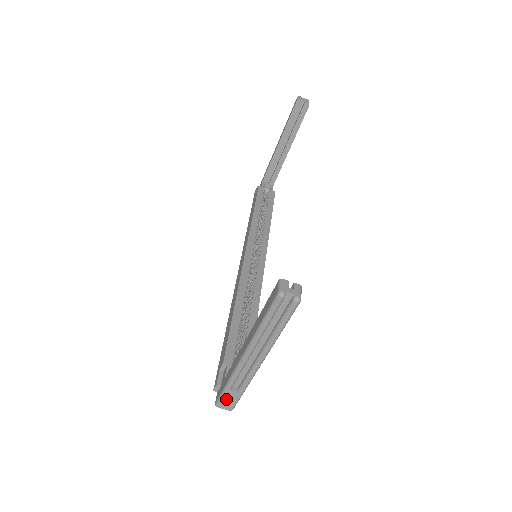
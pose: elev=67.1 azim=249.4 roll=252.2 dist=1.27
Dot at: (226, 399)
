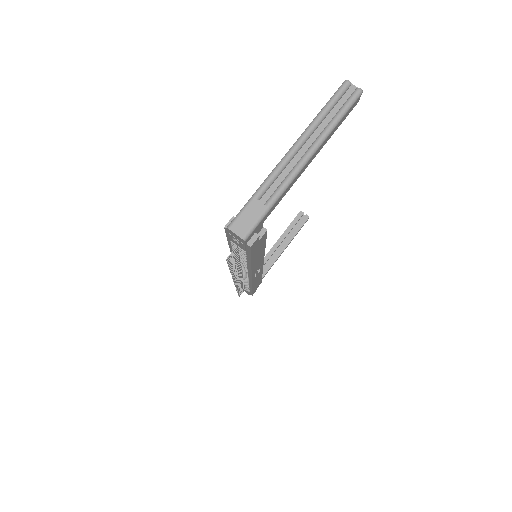
Dot at: (246, 215)
